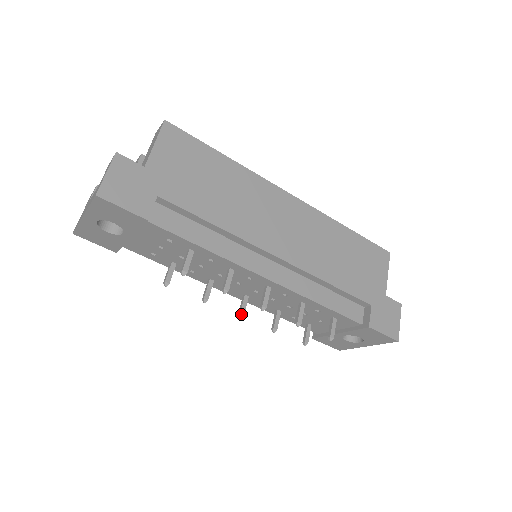
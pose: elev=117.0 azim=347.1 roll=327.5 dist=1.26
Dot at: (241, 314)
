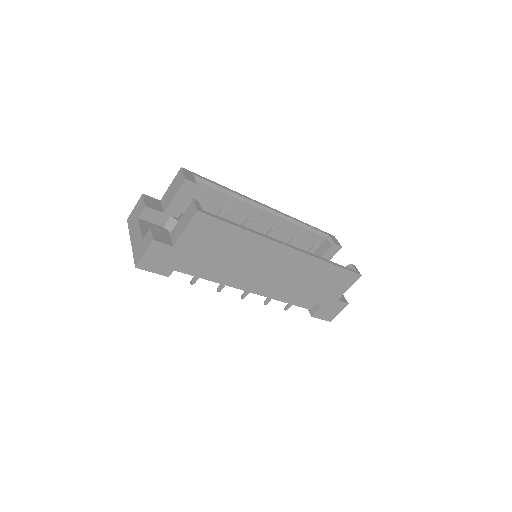
Dot at: occluded
